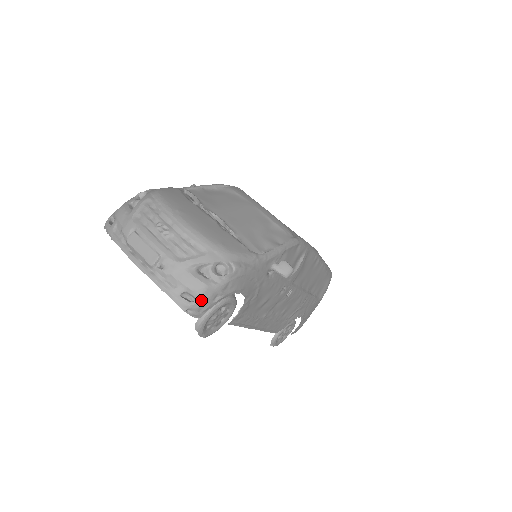
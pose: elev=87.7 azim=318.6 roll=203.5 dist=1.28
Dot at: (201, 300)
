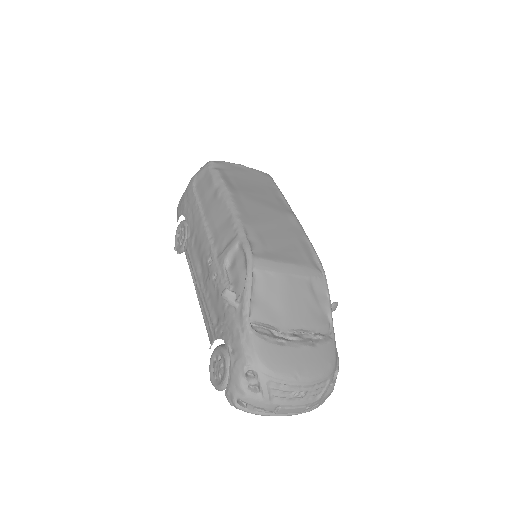
Dot at: occluded
